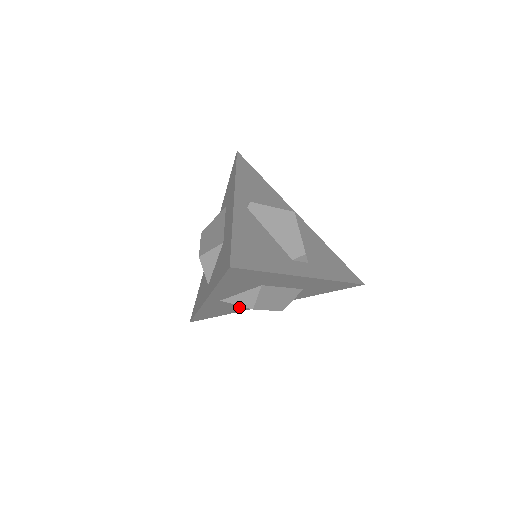
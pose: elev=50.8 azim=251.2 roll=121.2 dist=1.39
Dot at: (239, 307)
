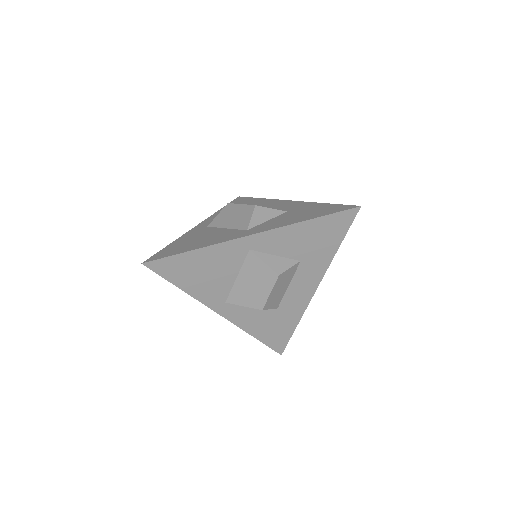
Dot at: (213, 285)
